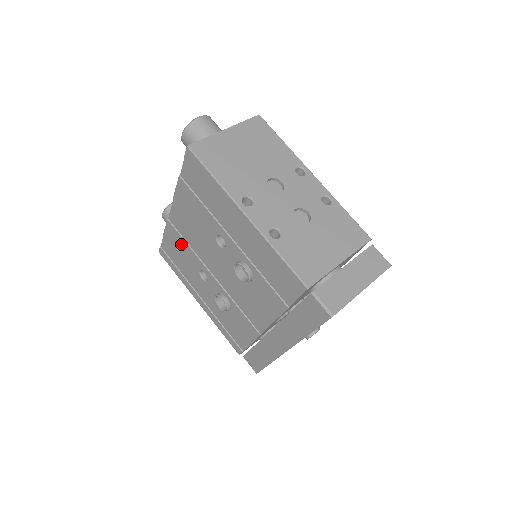
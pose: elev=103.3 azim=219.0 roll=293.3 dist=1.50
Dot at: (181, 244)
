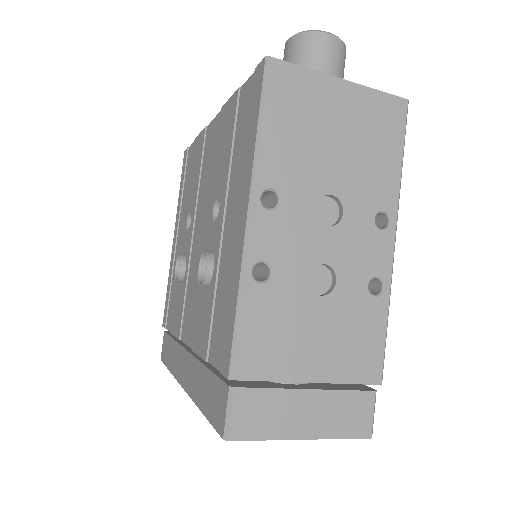
Dot at: (197, 166)
